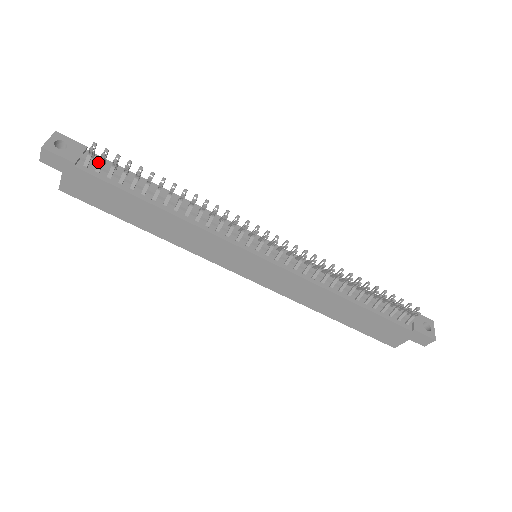
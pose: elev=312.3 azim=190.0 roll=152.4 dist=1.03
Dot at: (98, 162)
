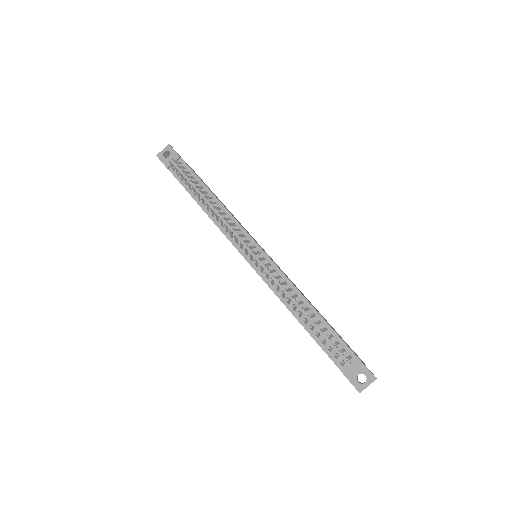
Dot at: (180, 168)
